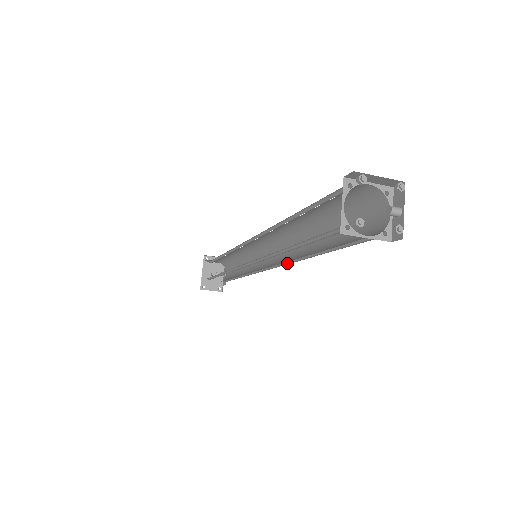
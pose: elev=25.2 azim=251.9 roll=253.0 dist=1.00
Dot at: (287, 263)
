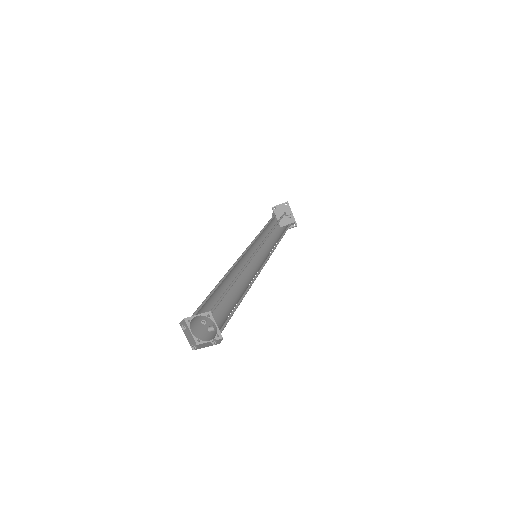
Dot at: (257, 276)
